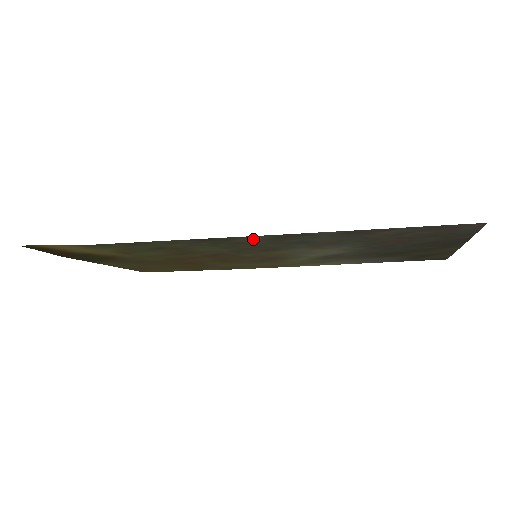
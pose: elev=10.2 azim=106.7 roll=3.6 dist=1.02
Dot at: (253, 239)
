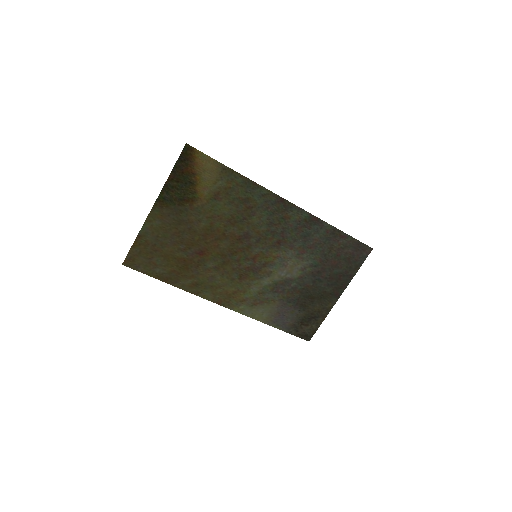
Dot at: (297, 216)
